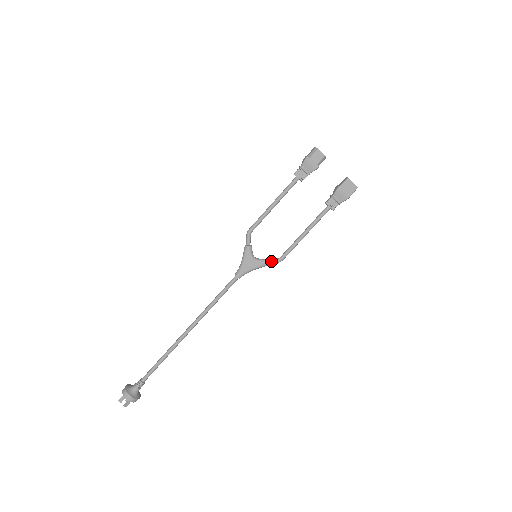
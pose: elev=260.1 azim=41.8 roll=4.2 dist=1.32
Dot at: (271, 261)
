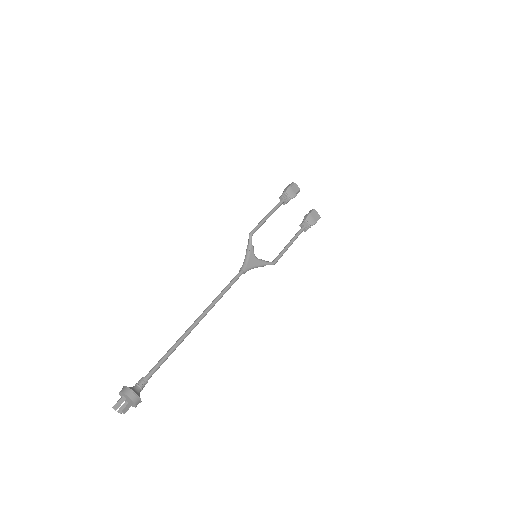
Dot at: (268, 262)
